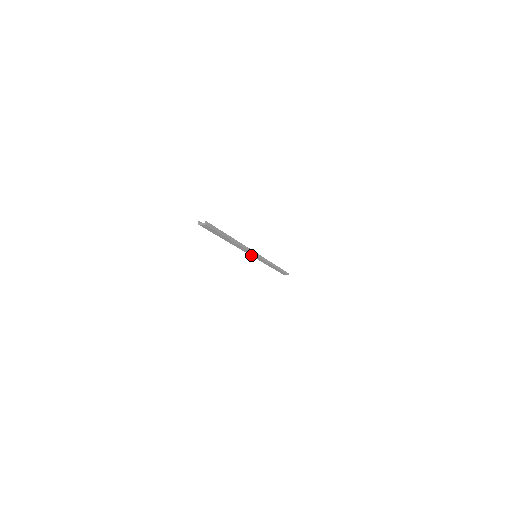
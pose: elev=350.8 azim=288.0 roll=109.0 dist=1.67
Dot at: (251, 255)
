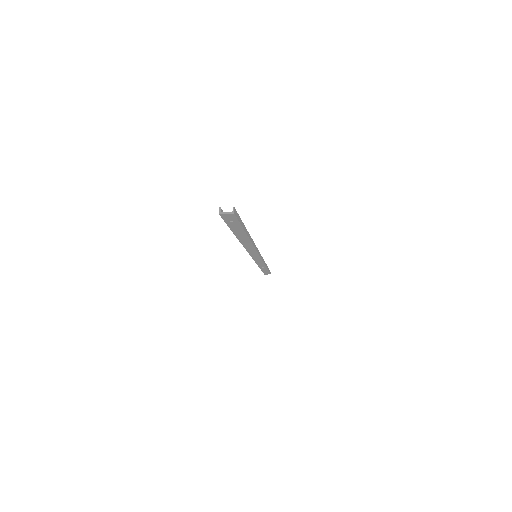
Dot at: (251, 255)
